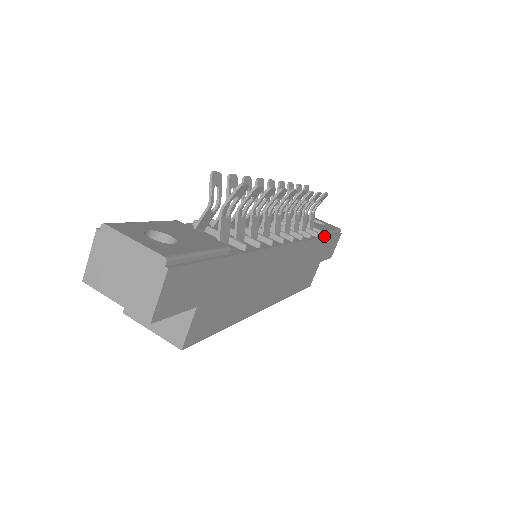
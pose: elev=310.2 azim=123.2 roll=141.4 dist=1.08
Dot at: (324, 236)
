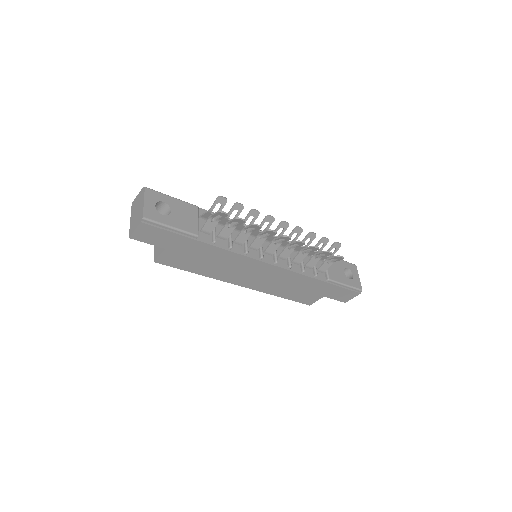
Dot at: (327, 281)
